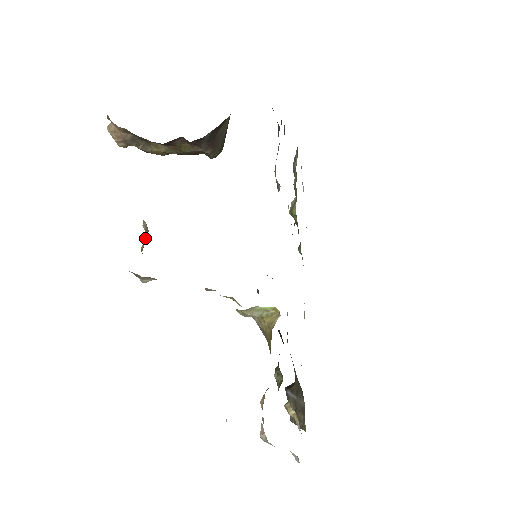
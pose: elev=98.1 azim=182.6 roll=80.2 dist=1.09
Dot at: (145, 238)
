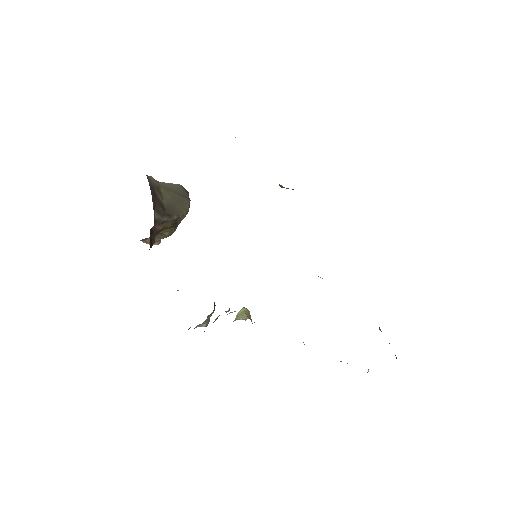
Dot at: occluded
